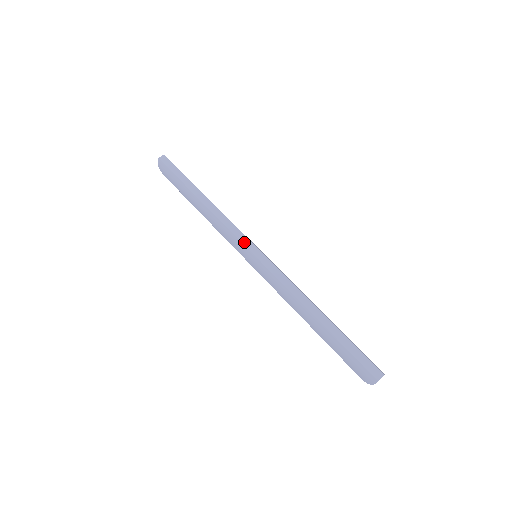
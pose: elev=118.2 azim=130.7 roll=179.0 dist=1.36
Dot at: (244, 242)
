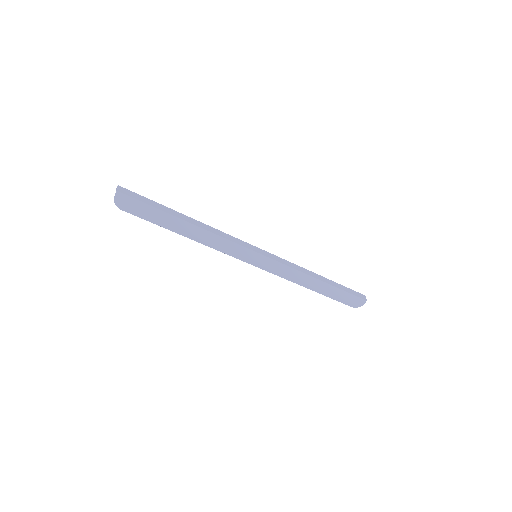
Dot at: (249, 247)
